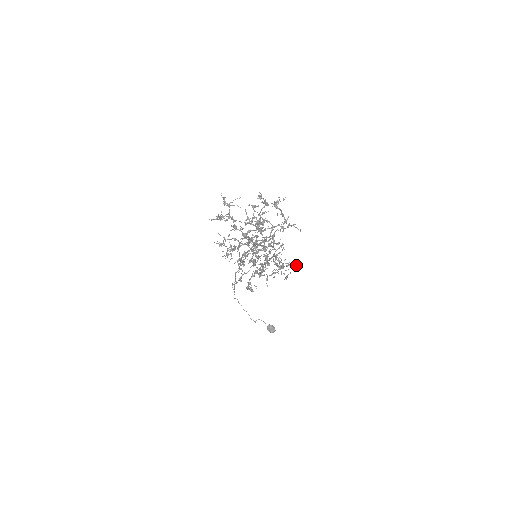
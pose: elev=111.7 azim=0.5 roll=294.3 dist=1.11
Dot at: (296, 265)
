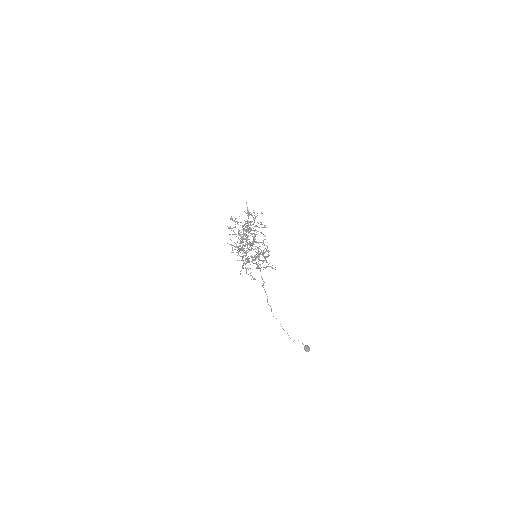
Dot at: (269, 251)
